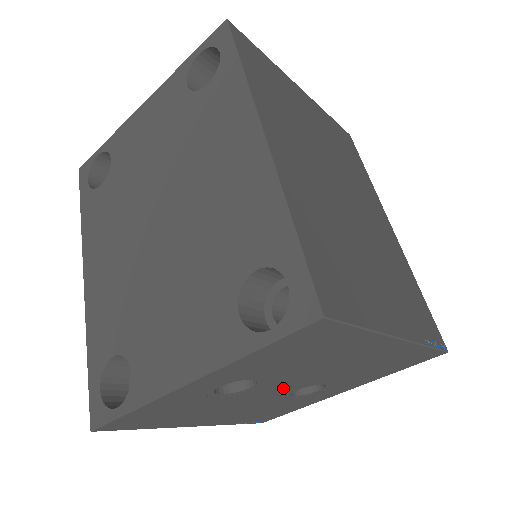
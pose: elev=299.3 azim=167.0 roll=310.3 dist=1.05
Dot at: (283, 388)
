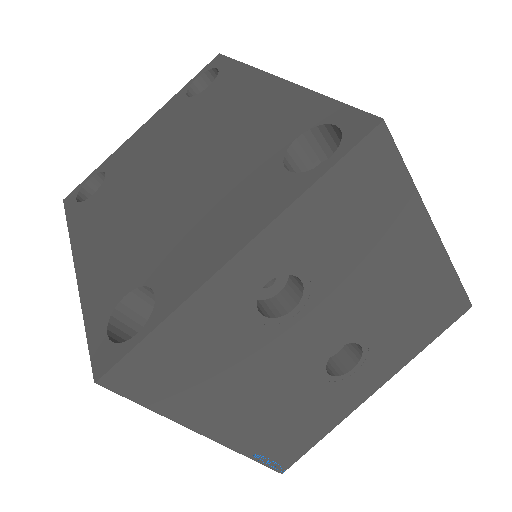
Dot at: (323, 334)
